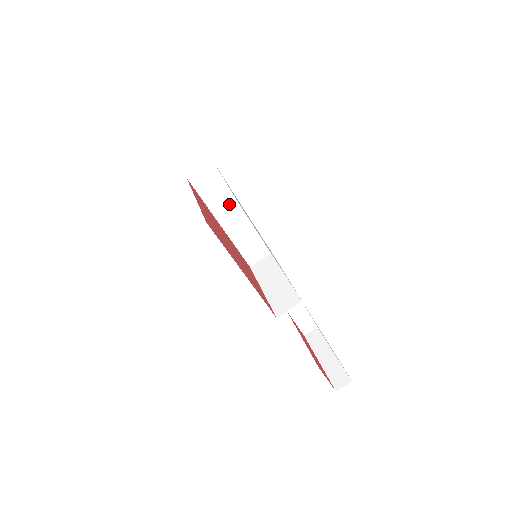
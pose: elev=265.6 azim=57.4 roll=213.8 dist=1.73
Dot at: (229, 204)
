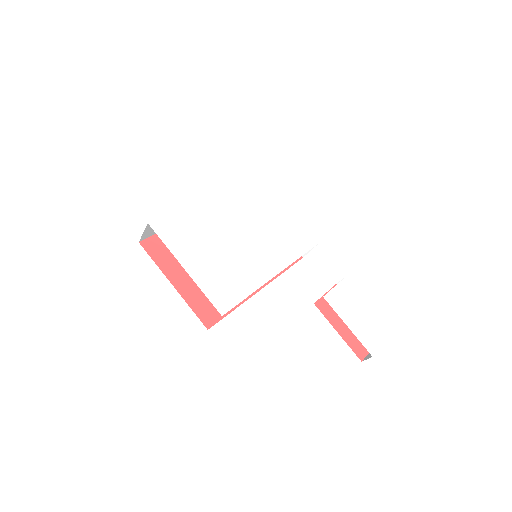
Dot at: occluded
